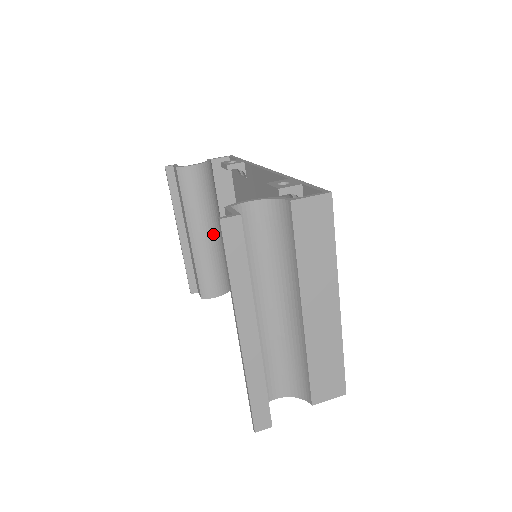
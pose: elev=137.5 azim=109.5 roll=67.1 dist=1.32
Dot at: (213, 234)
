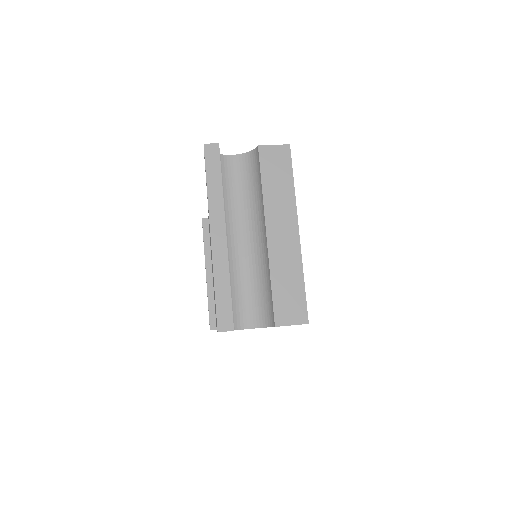
Dot at: occluded
